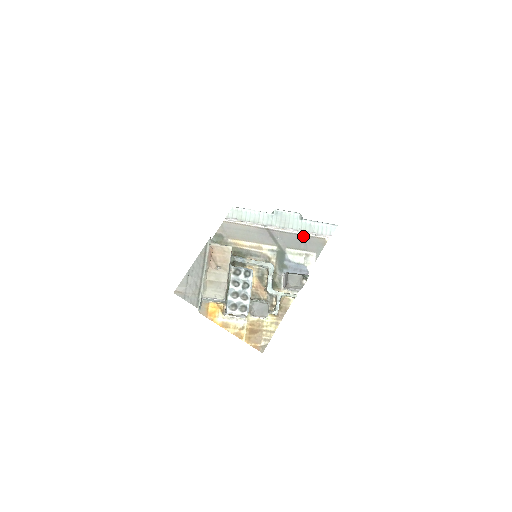
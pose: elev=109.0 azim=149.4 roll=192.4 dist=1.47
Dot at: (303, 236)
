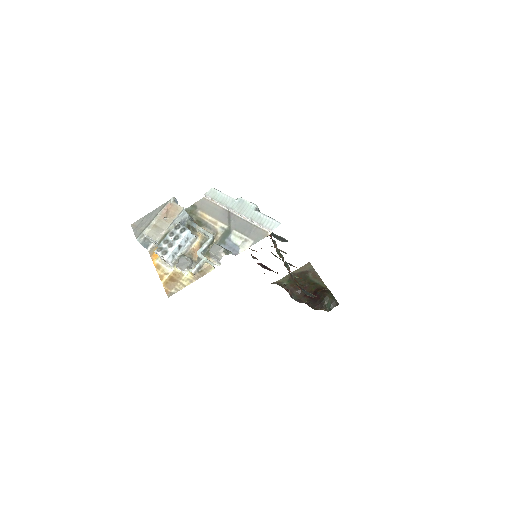
Dot at: (252, 225)
